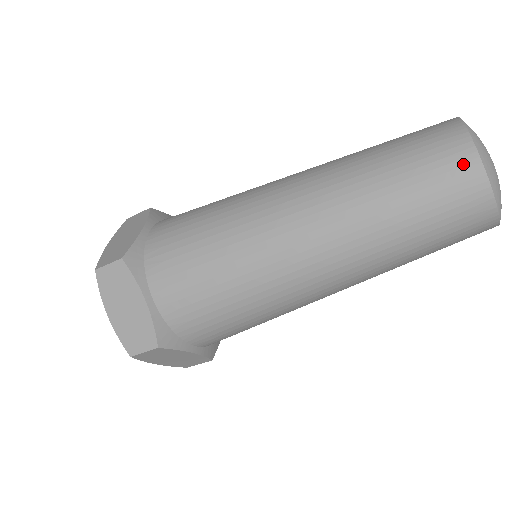
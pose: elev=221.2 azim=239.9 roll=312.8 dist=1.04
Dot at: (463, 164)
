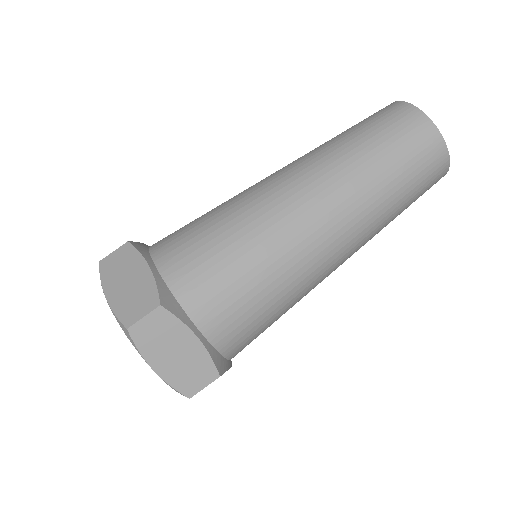
Dot at: occluded
